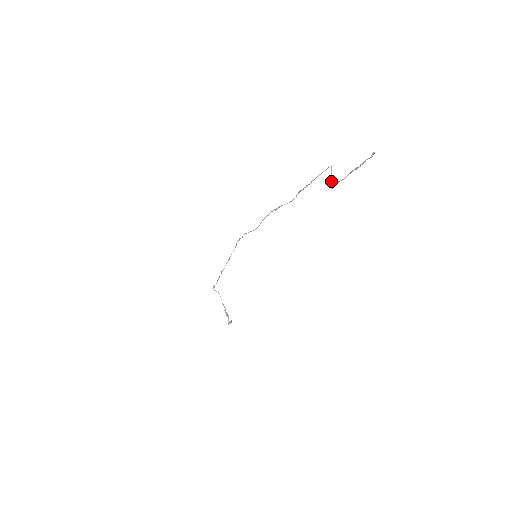
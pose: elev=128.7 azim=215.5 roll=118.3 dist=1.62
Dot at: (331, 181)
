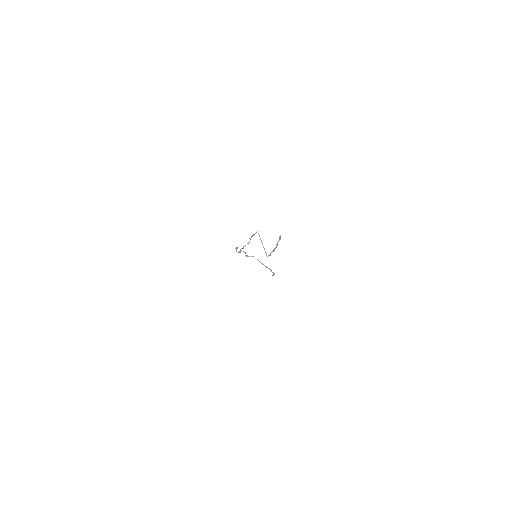
Dot at: (264, 248)
